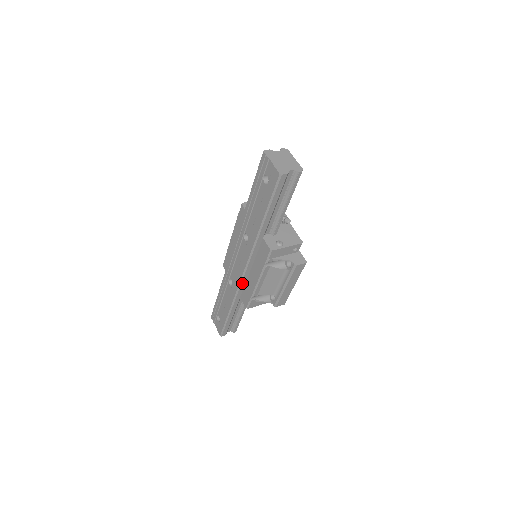
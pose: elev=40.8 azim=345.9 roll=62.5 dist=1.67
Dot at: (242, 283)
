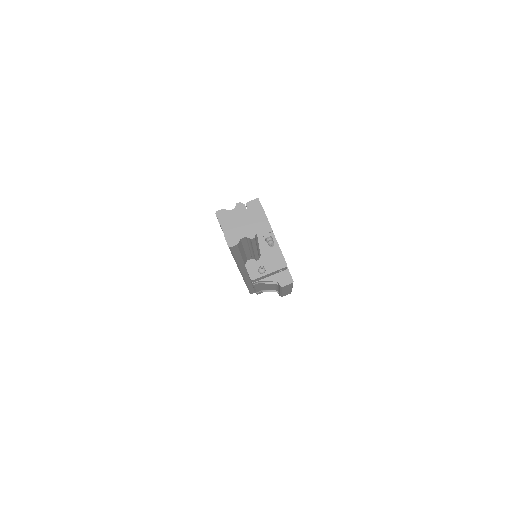
Dot at: (246, 279)
